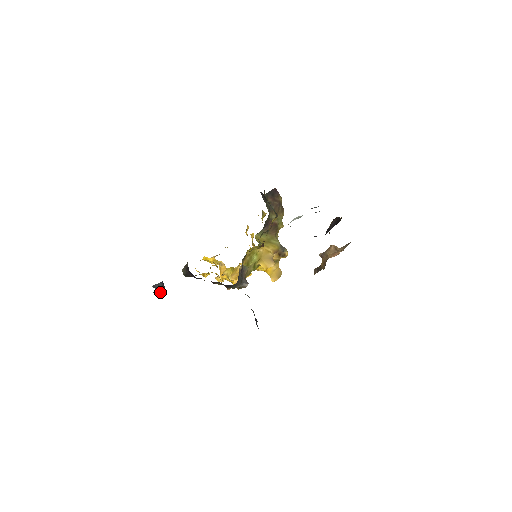
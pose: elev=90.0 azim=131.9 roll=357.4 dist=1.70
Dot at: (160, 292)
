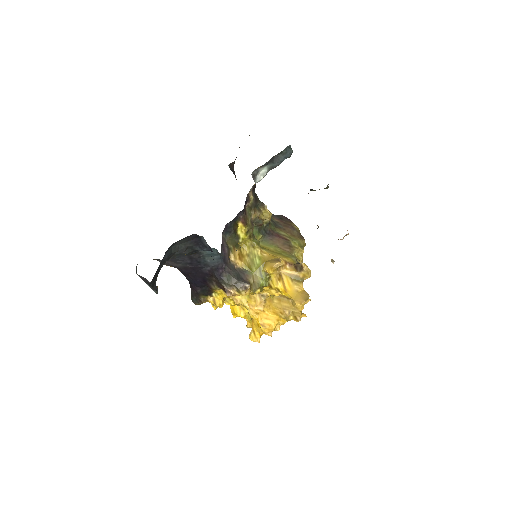
Dot at: (145, 281)
